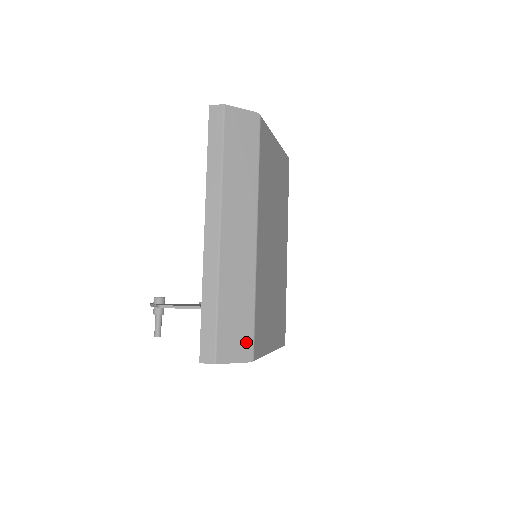
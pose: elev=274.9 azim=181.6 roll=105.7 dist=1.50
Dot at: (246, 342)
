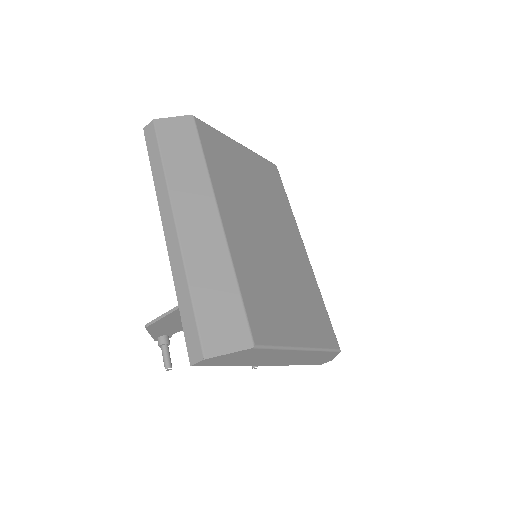
Dot at: (238, 327)
